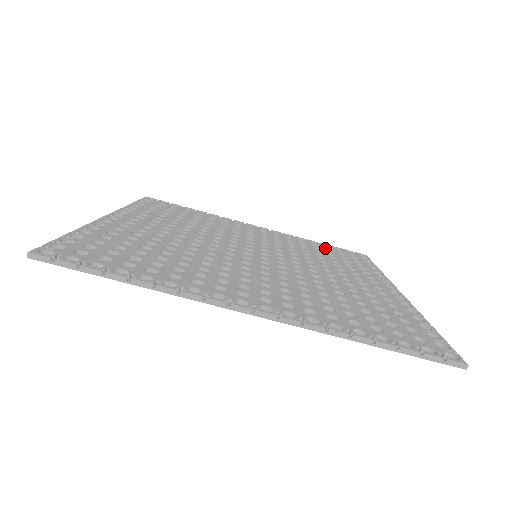
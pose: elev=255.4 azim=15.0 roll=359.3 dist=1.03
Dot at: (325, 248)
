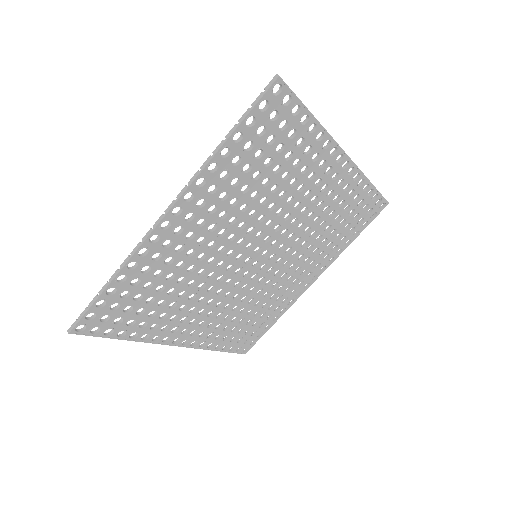
Dot at: (347, 229)
